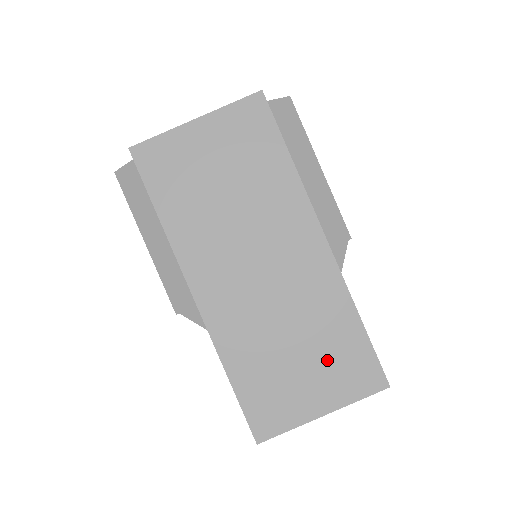
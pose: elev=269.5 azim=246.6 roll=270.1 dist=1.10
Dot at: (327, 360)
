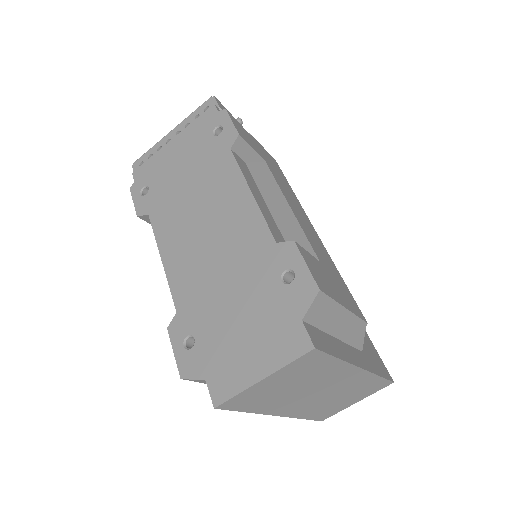
Dot at: (360, 393)
